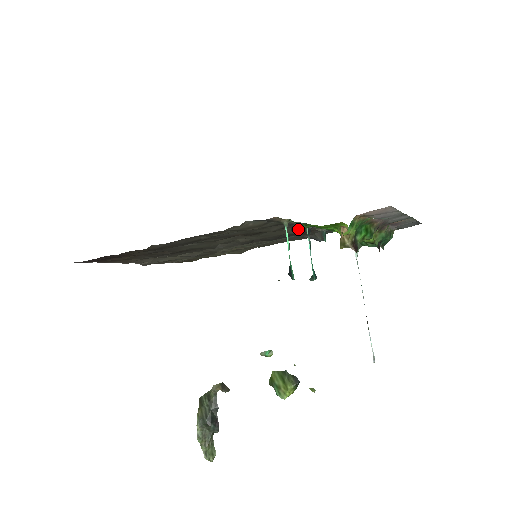
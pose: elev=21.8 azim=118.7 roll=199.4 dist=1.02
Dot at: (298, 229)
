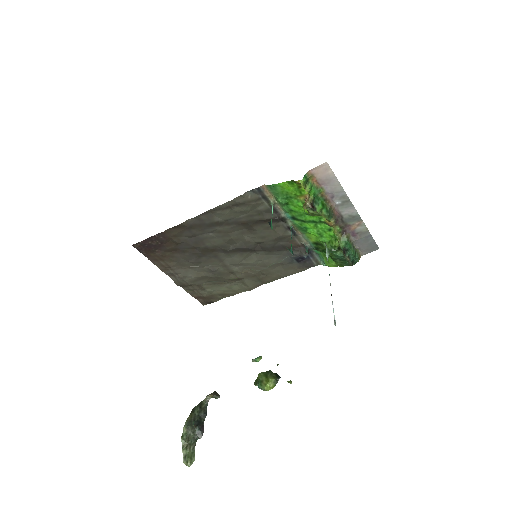
Dot at: (286, 232)
